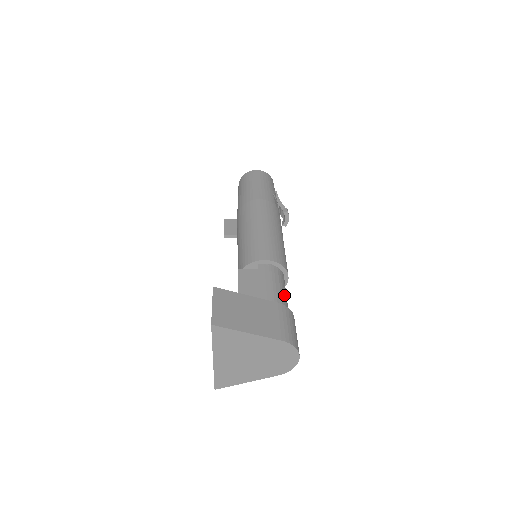
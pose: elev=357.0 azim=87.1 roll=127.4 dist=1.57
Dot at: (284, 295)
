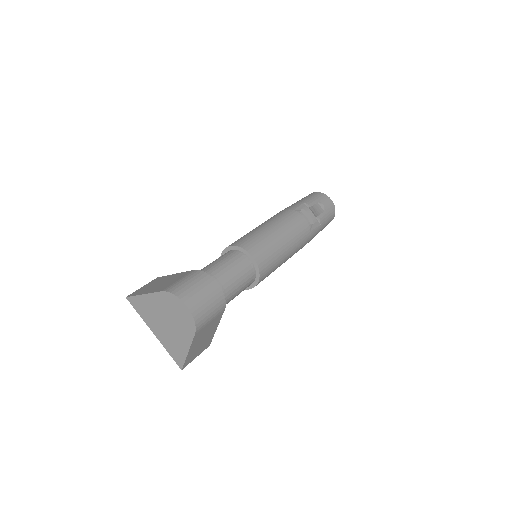
Dot at: (220, 266)
